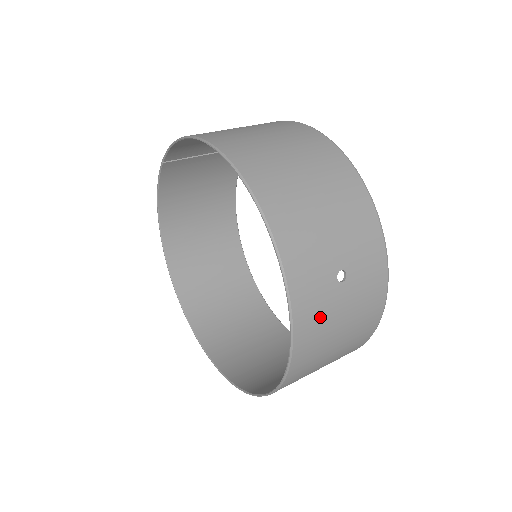
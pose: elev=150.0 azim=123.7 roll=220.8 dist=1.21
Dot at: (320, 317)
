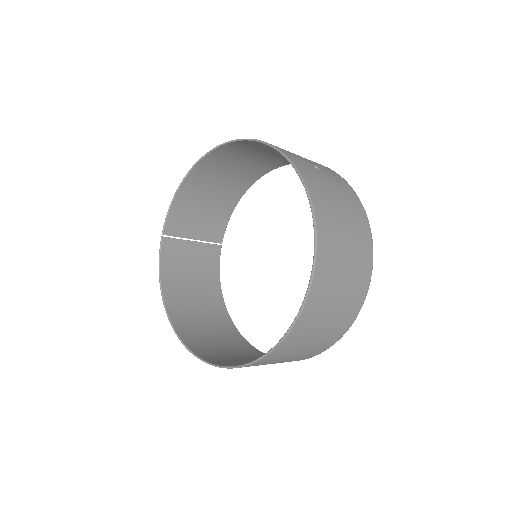
Dot at: (315, 178)
